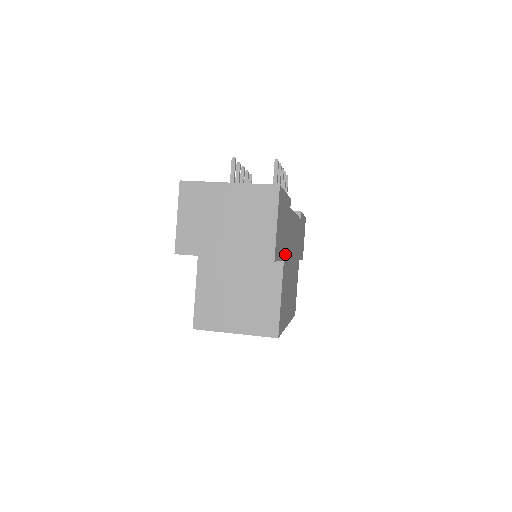
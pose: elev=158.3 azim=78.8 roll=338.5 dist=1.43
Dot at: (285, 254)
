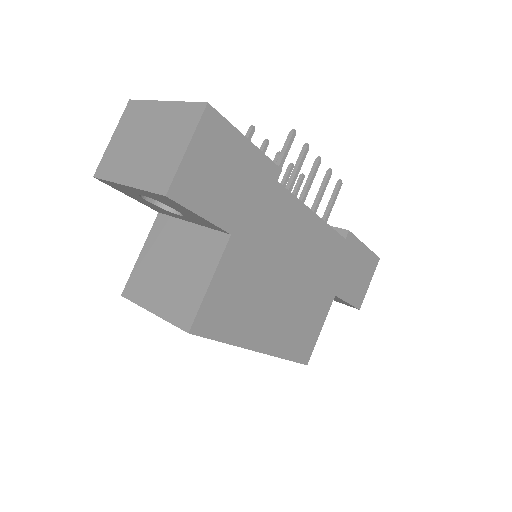
Dot at: (242, 231)
